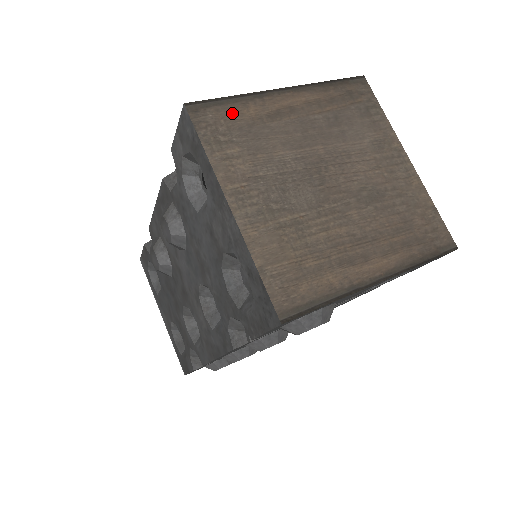
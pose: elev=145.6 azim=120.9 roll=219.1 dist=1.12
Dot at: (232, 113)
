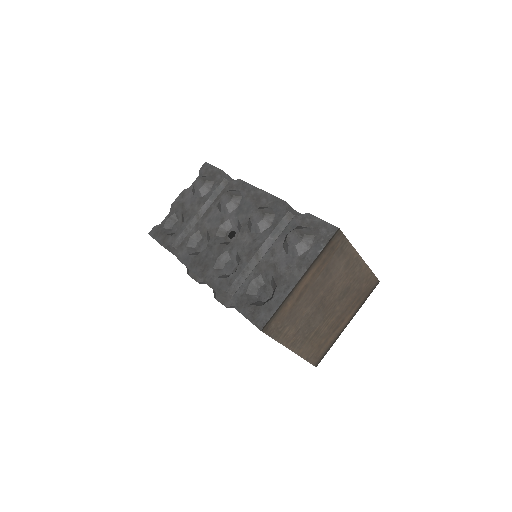
Dot at: (281, 315)
